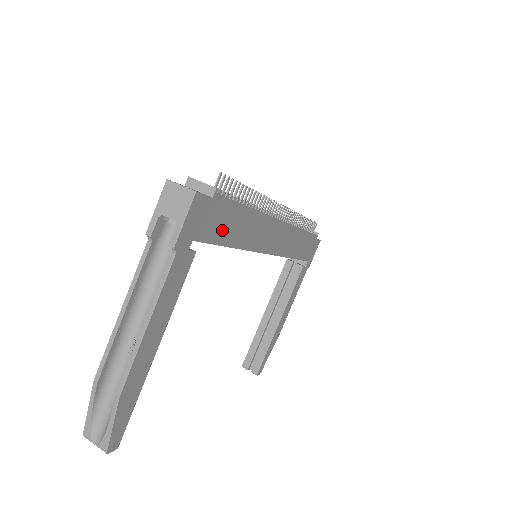
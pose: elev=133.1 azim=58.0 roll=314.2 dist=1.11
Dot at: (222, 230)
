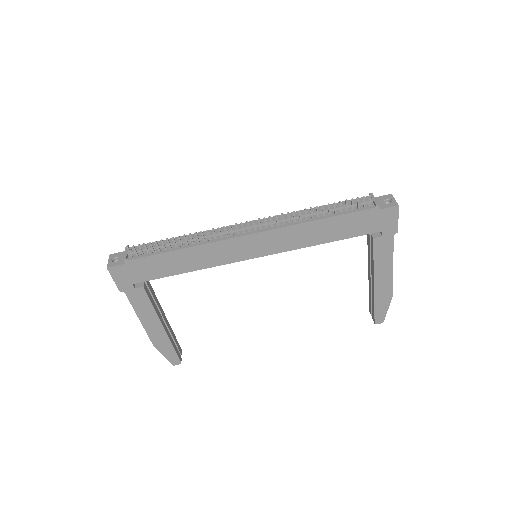
Dot at: (159, 270)
